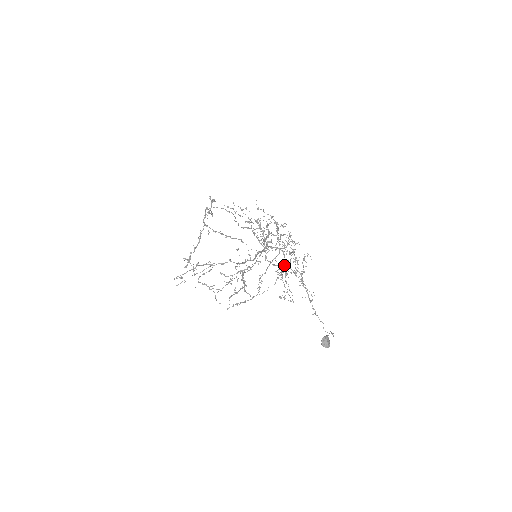
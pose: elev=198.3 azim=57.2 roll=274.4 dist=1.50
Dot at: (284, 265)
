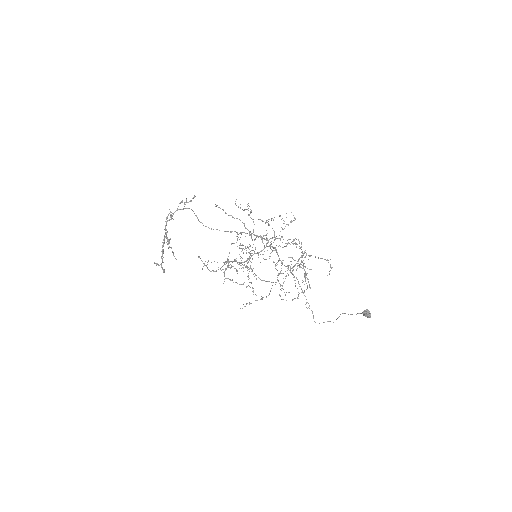
Dot at: (282, 264)
